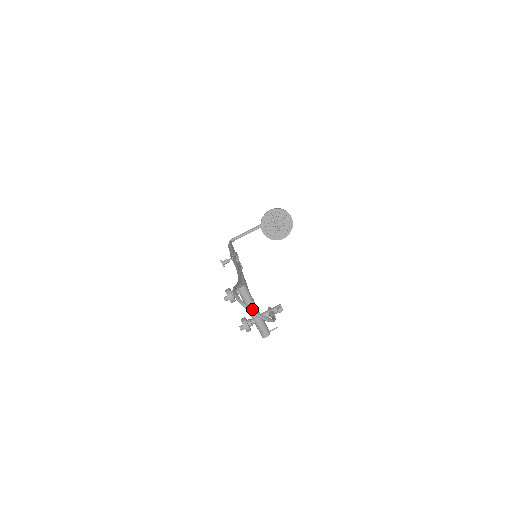
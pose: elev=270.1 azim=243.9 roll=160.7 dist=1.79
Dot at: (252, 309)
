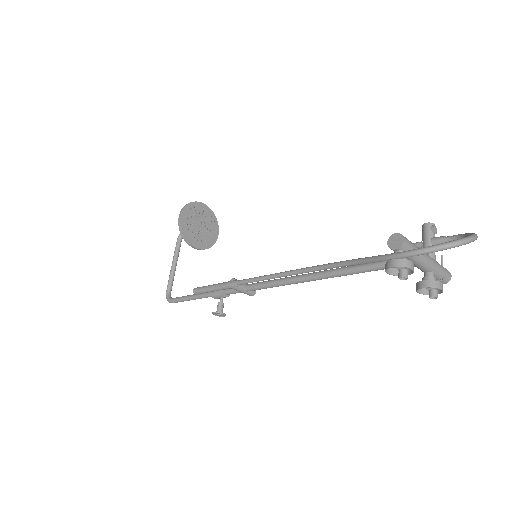
Dot at: (464, 237)
